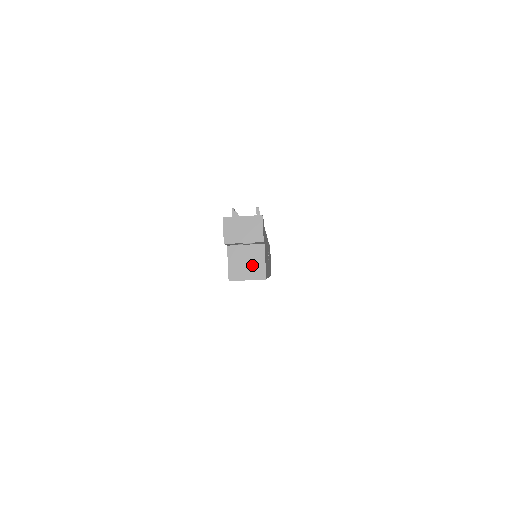
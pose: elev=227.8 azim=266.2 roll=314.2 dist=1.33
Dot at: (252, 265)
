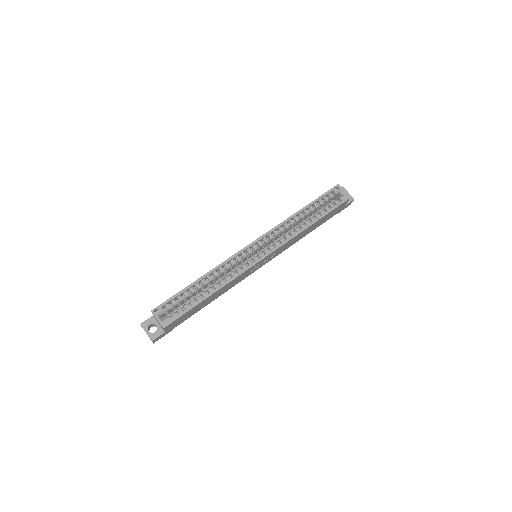
Dot at: occluded
